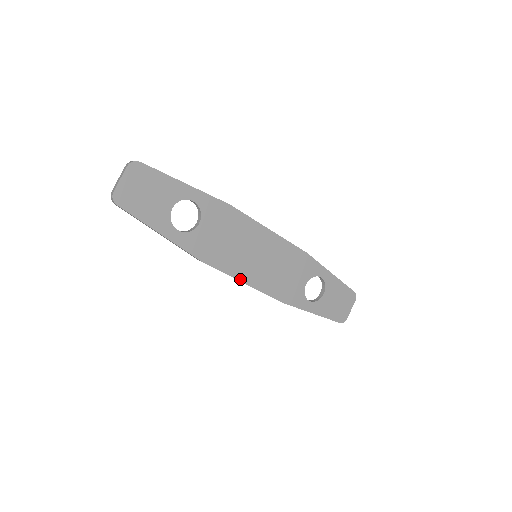
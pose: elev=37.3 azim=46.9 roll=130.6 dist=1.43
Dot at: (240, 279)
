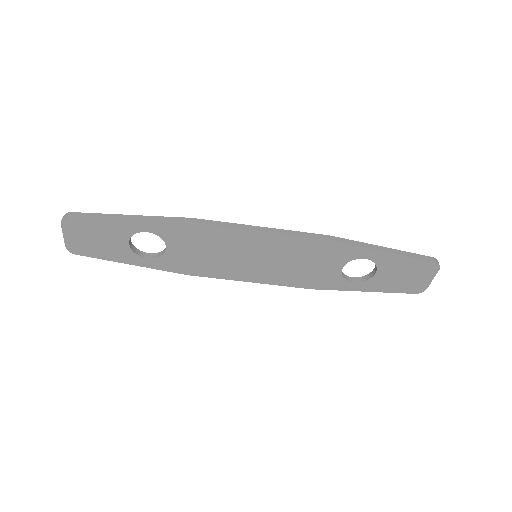
Dot at: (244, 280)
